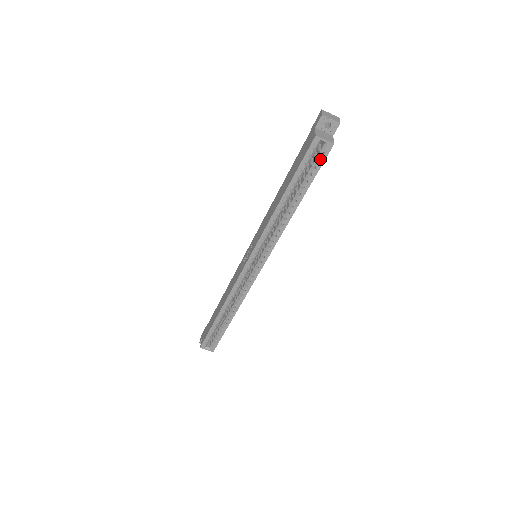
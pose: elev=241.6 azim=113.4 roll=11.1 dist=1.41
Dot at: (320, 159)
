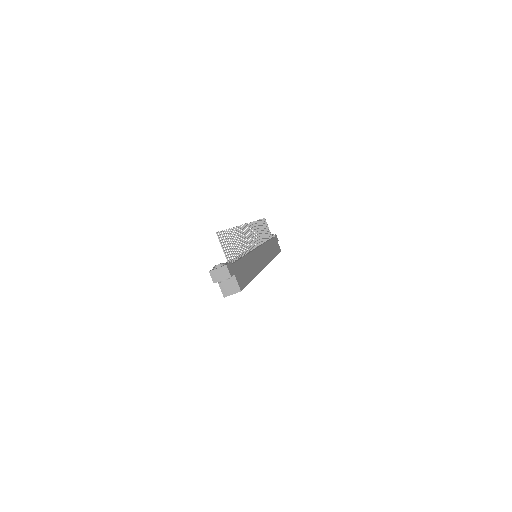
Dot at: occluded
